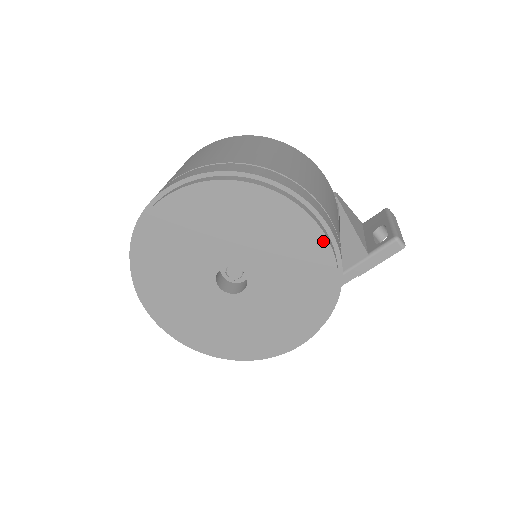
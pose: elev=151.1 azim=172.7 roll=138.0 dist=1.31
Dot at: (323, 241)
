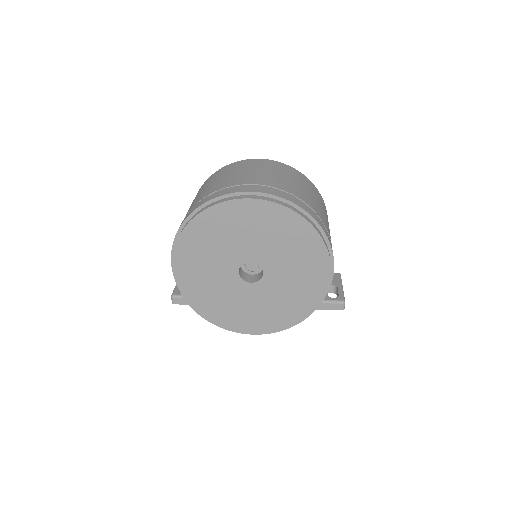
Dot at: (325, 288)
